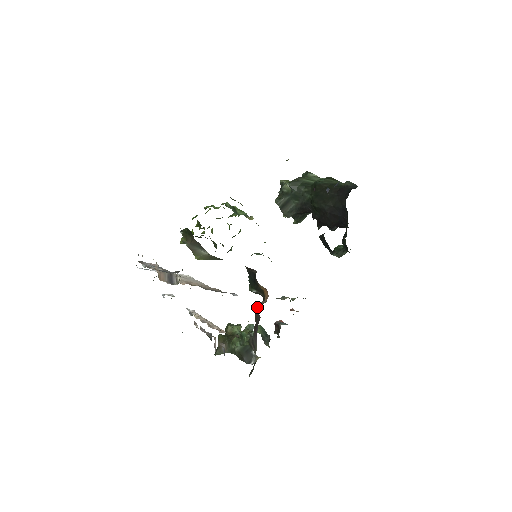
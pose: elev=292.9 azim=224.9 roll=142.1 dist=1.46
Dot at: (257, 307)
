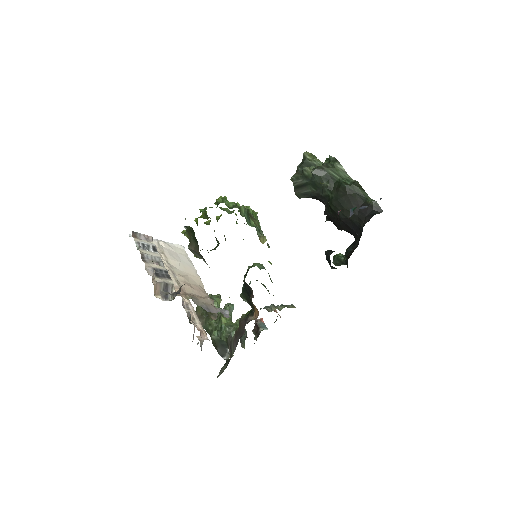
Dot at: (244, 316)
